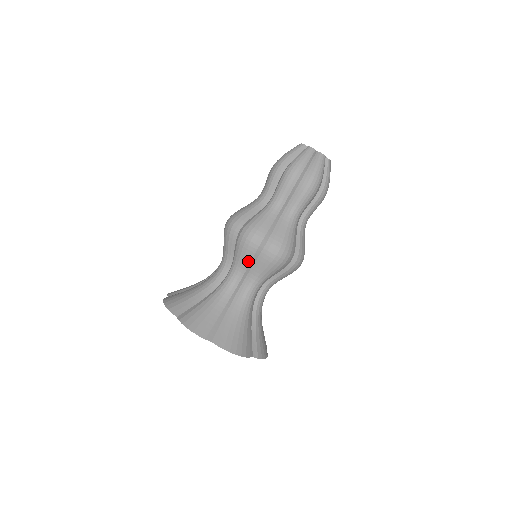
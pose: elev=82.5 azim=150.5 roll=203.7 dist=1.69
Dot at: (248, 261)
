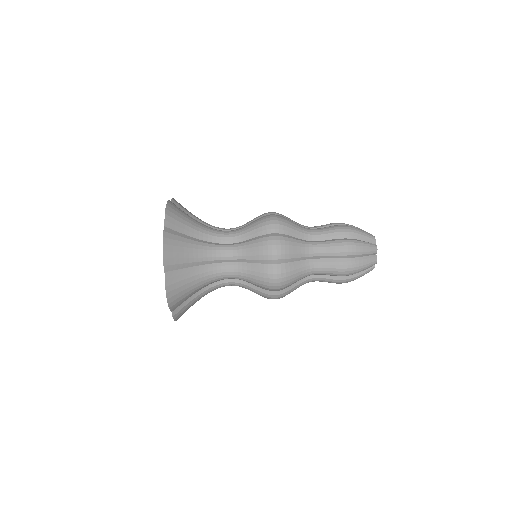
Dot at: (253, 257)
